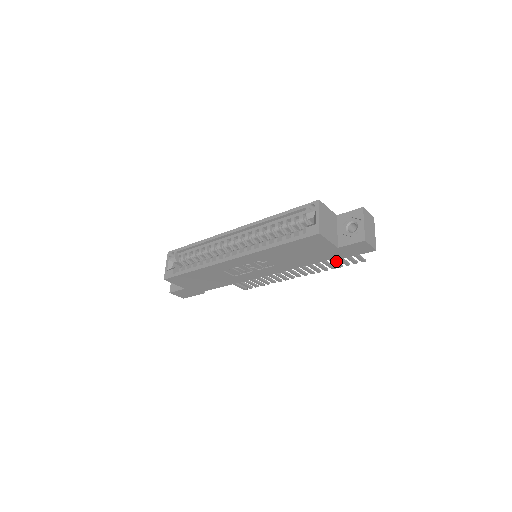
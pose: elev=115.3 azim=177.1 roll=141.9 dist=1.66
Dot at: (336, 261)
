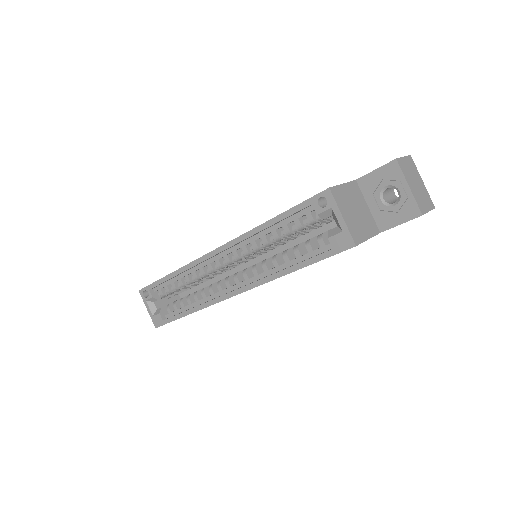
Dot at: occluded
